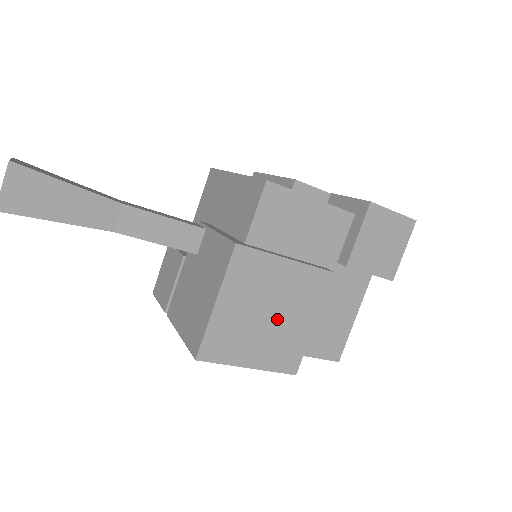
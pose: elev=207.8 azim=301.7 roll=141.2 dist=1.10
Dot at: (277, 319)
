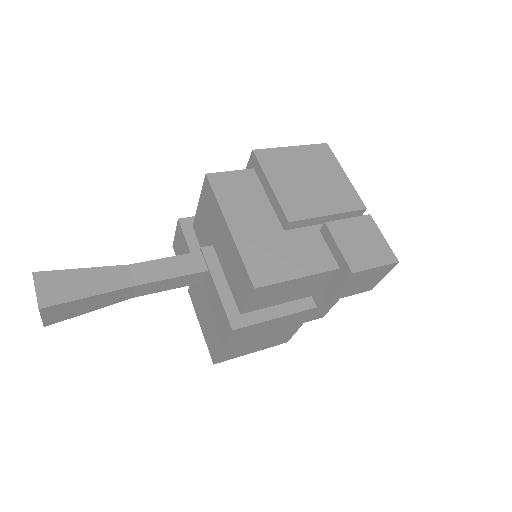
Dot at: (270, 335)
